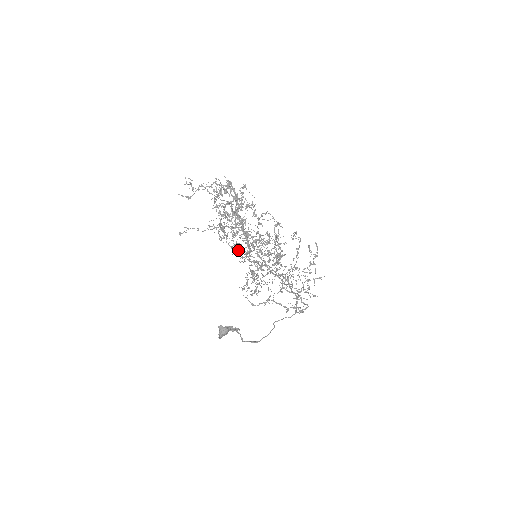
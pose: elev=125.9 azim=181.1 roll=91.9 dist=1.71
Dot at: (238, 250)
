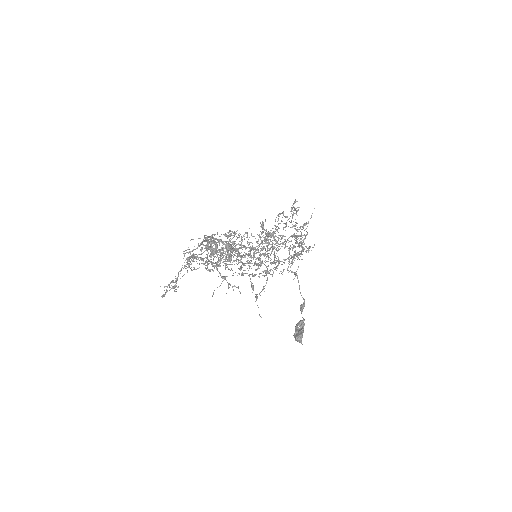
Dot at: occluded
